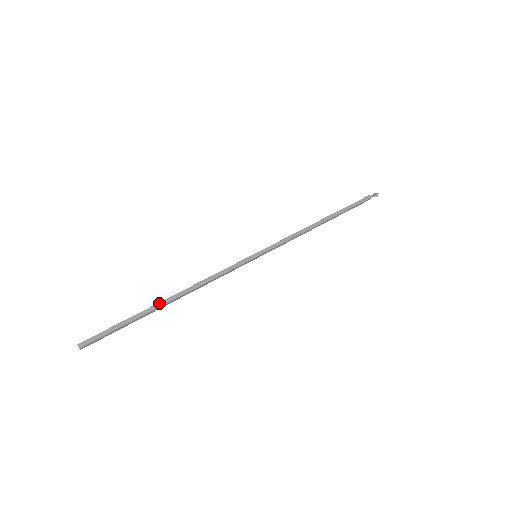
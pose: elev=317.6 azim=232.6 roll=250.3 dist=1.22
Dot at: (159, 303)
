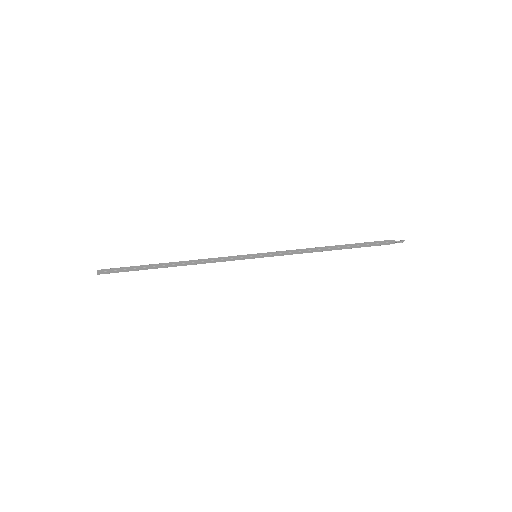
Dot at: (163, 263)
